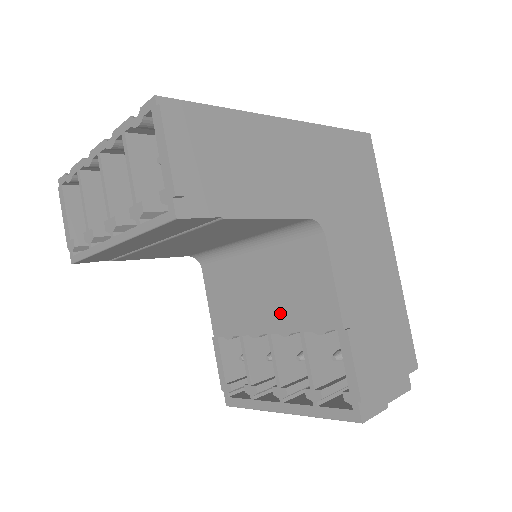
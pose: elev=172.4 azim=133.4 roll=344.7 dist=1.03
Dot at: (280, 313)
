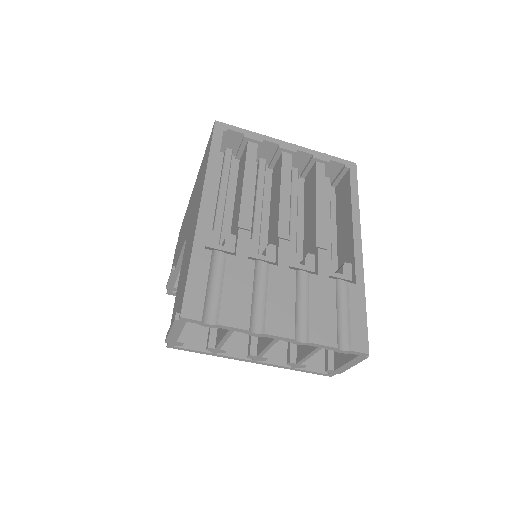
Dot at: occluded
